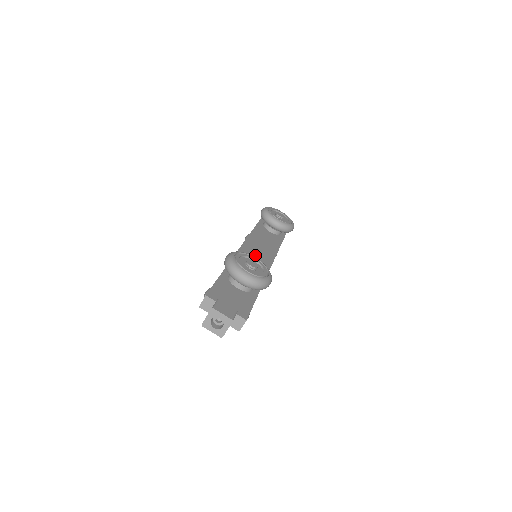
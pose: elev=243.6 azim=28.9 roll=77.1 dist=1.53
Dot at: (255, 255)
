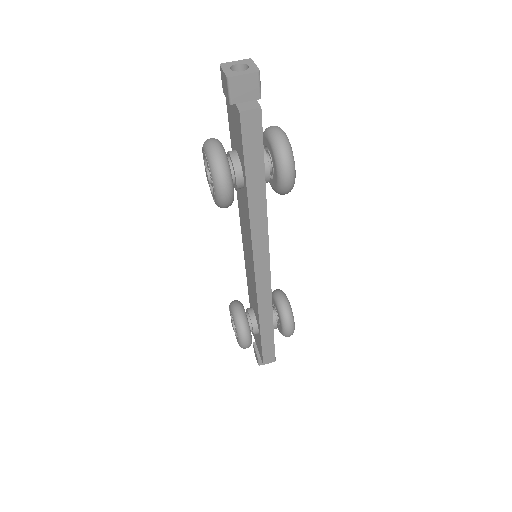
Dot at: occluded
